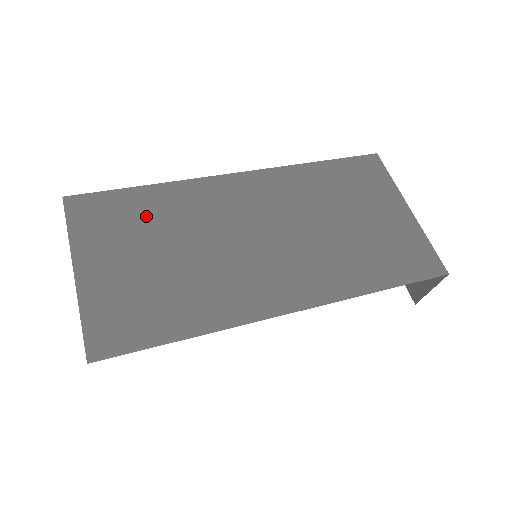
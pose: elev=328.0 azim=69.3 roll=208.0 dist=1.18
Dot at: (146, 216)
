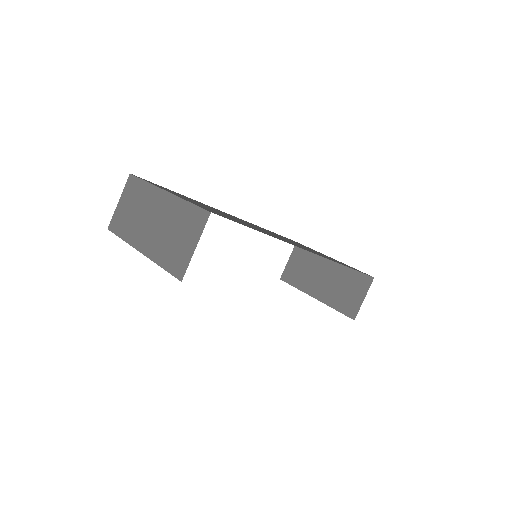
Dot at: occluded
